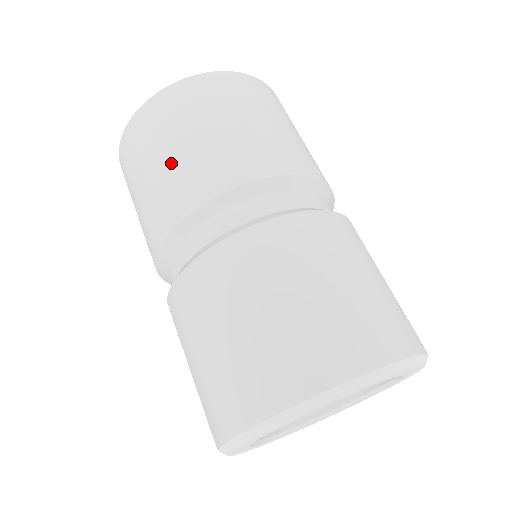
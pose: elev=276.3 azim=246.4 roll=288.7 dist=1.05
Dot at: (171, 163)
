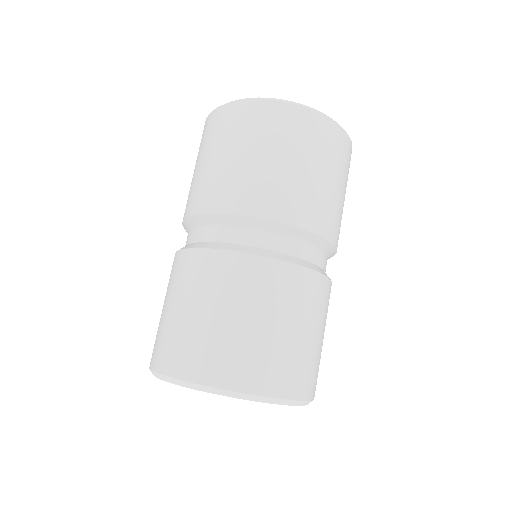
Dot at: (254, 167)
